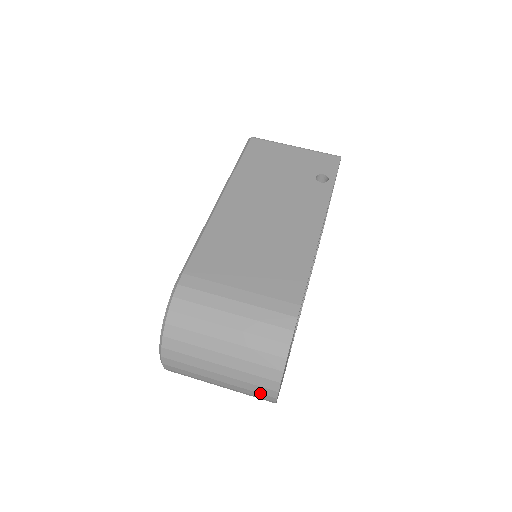
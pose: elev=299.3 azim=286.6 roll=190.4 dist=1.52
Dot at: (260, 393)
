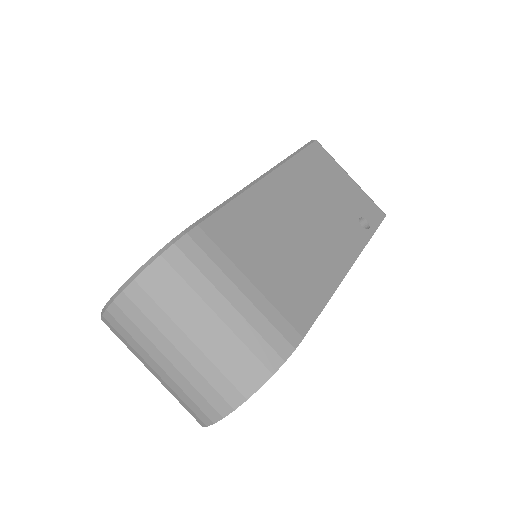
Dot at: (199, 407)
